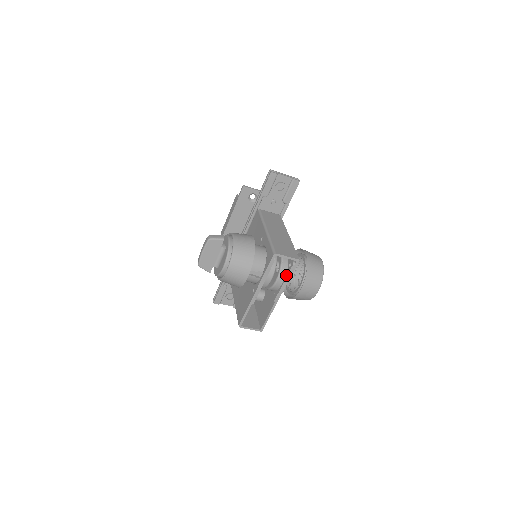
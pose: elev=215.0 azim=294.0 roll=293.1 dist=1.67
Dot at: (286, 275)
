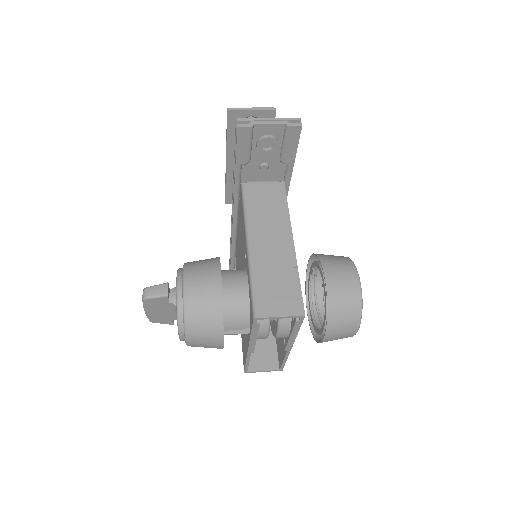
Dot at: (290, 328)
